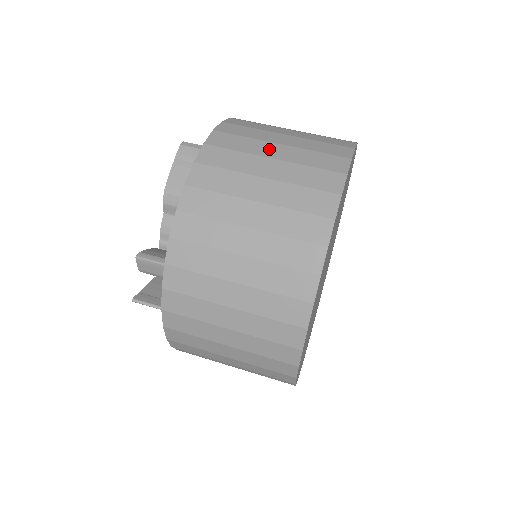
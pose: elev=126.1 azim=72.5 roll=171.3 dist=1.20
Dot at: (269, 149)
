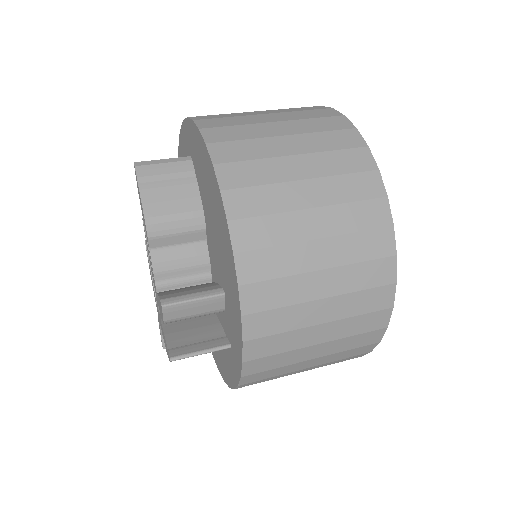
Dot at: (271, 129)
